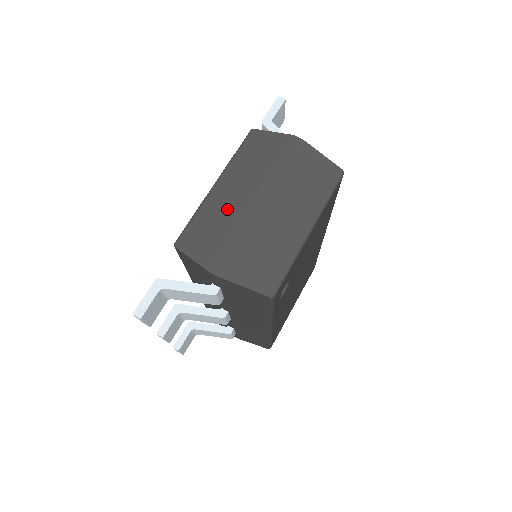
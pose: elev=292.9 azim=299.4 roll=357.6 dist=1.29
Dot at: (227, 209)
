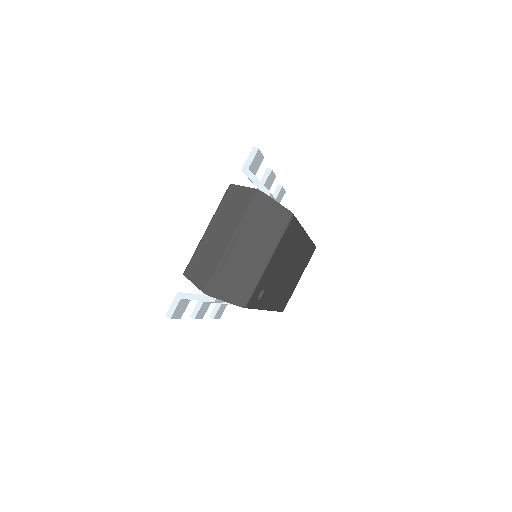
Dot at: (214, 248)
